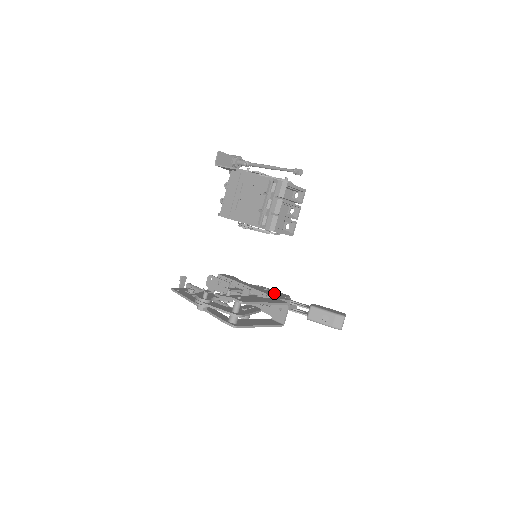
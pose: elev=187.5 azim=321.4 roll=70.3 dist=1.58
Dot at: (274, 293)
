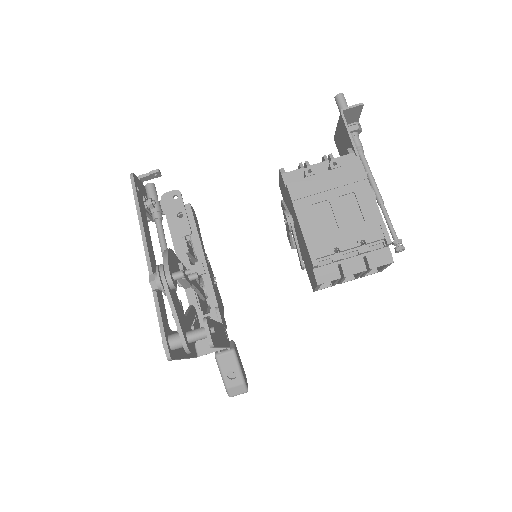
Dot at: (219, 298)
